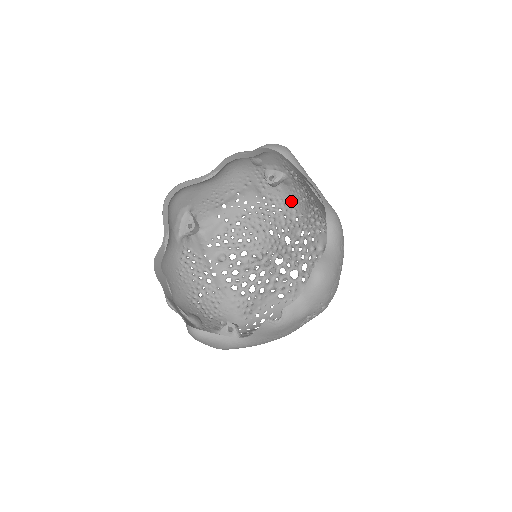
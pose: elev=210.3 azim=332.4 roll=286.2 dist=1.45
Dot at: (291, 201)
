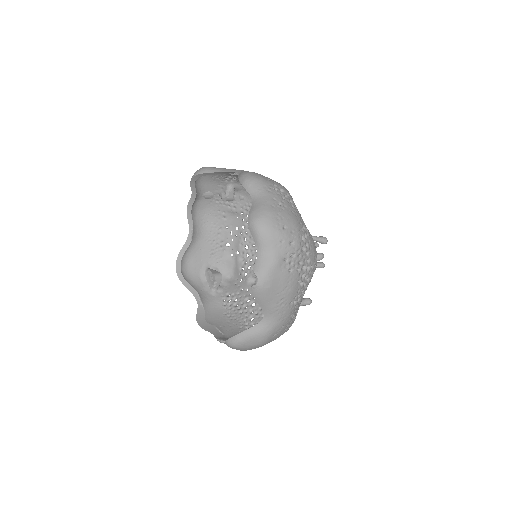
Dot at: occluded
